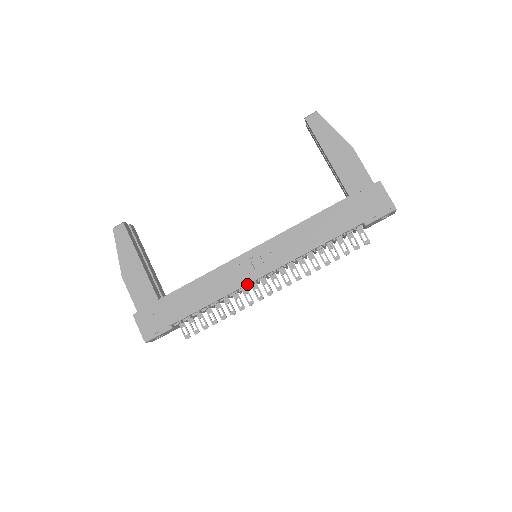
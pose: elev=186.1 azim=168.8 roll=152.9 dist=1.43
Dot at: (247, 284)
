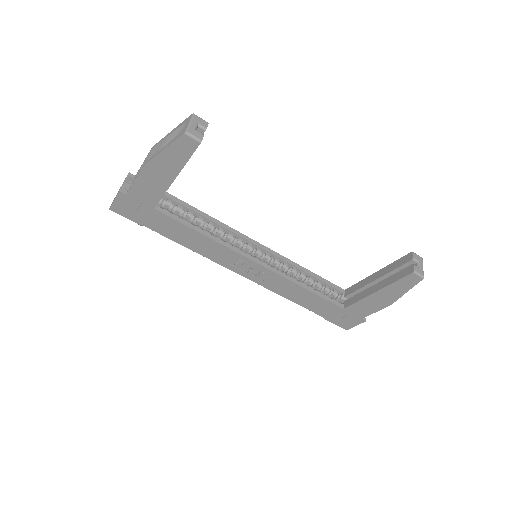
Dot at: (226, 267)
